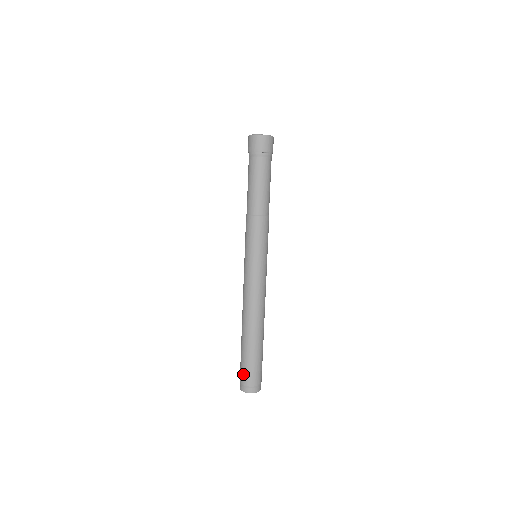
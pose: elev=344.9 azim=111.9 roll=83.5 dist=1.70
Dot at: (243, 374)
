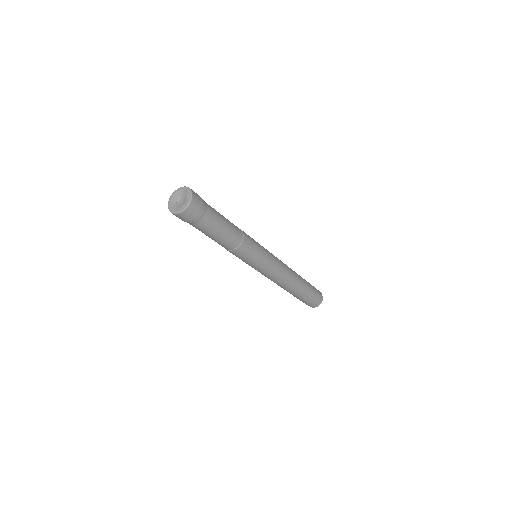
Dot at: occluded
